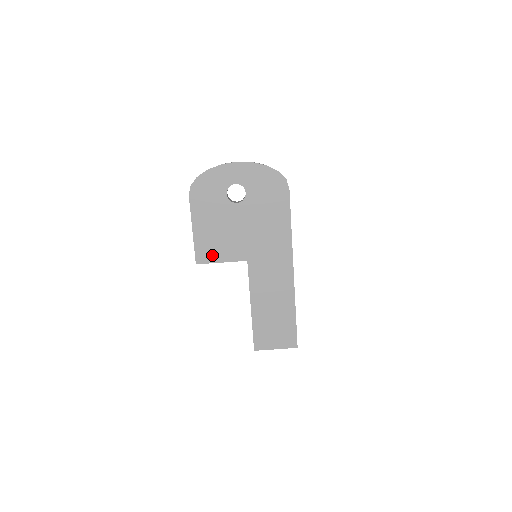
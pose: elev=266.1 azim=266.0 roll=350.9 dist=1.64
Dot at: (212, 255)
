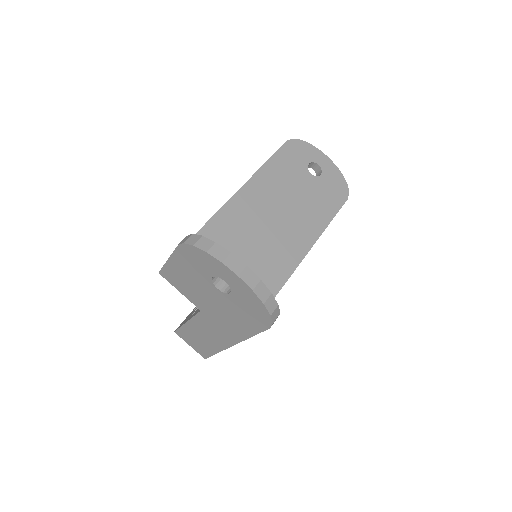
Dot at: (175, 283)
